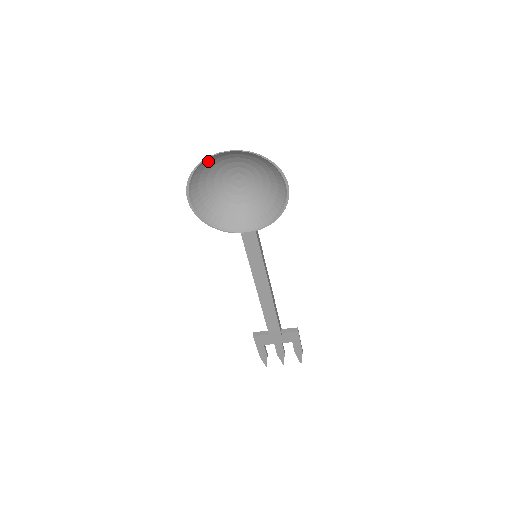
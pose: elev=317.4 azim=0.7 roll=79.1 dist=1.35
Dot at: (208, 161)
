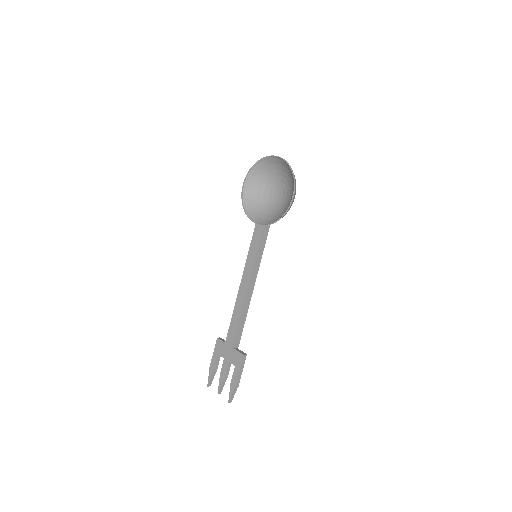
Dot at: (267, 162)
